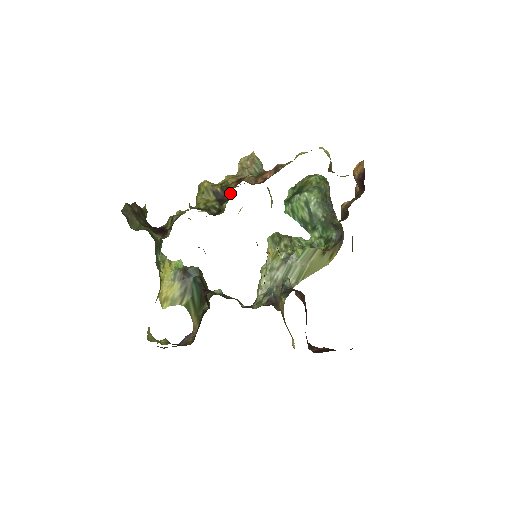
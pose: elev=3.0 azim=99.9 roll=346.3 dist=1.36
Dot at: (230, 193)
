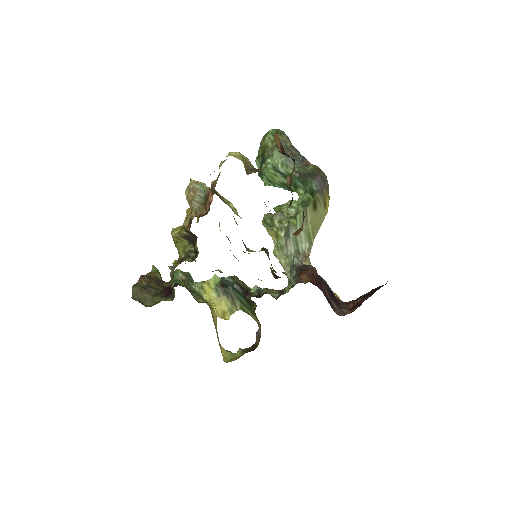
Dot at: occluded
